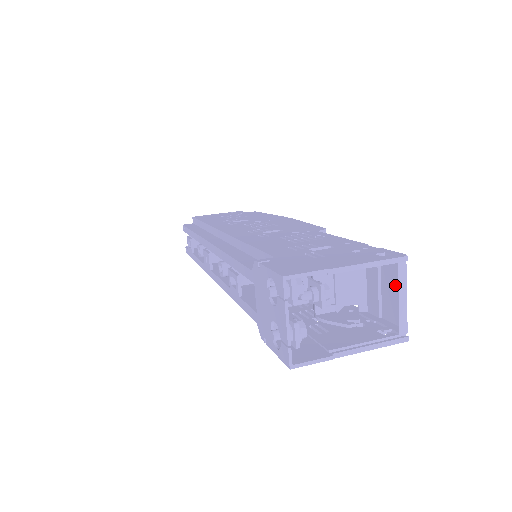
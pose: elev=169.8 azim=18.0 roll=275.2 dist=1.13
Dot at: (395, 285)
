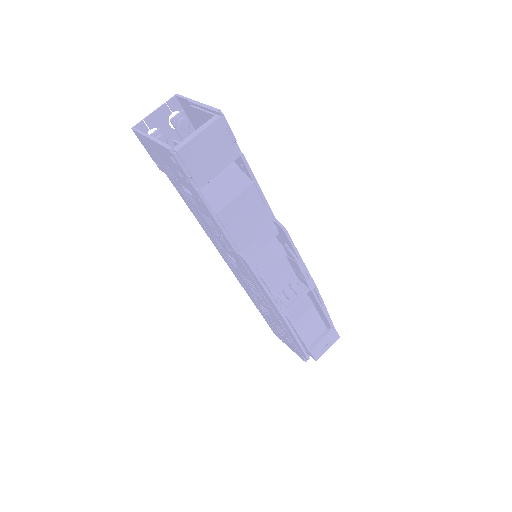
Dot at: (209, 141)
